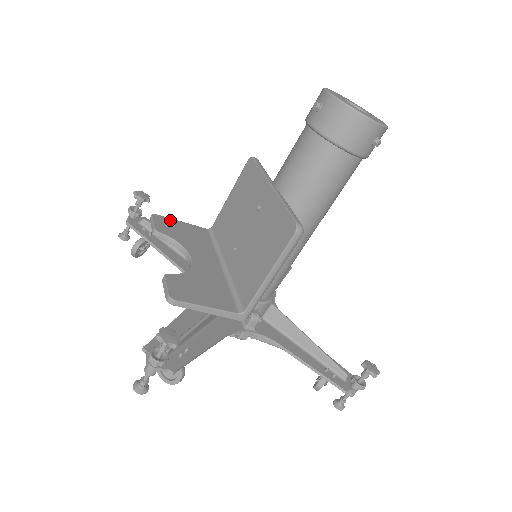
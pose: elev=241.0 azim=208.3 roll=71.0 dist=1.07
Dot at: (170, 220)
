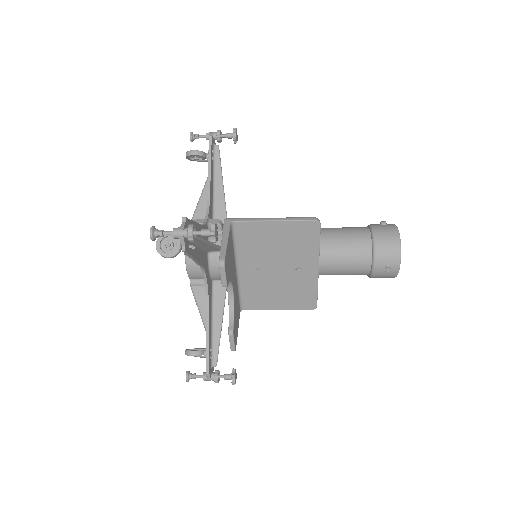
Dot at: (227, 254)
